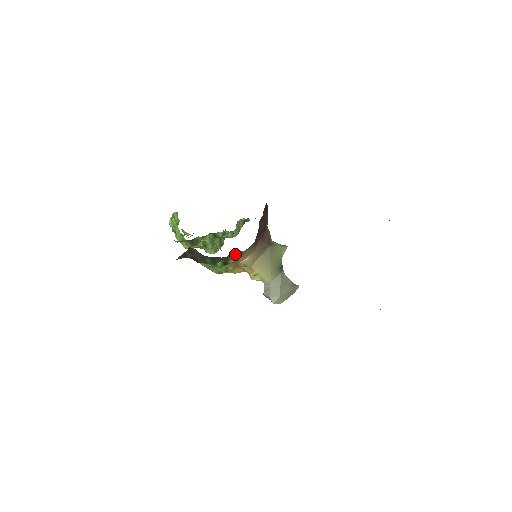
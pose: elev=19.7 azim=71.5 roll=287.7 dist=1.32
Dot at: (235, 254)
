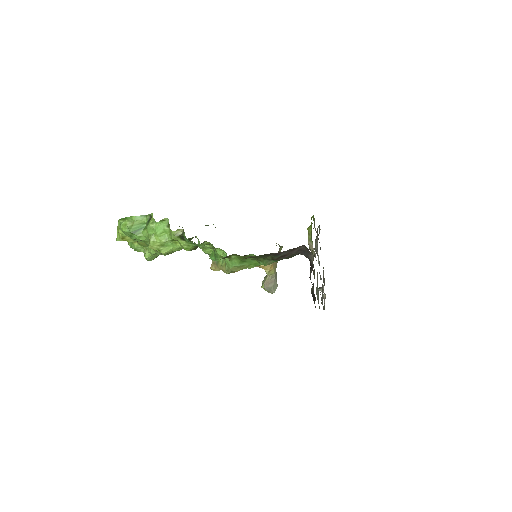
Dot at: occluded
